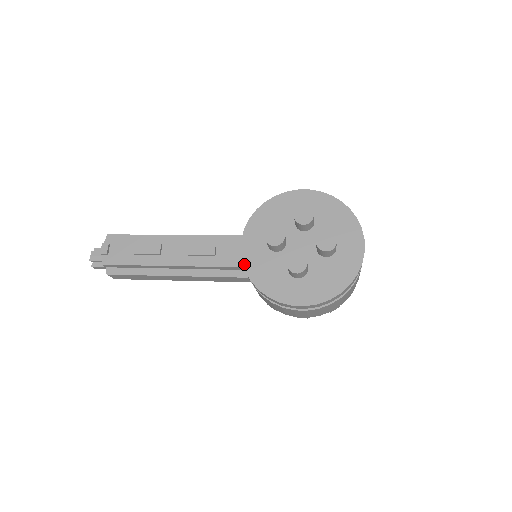
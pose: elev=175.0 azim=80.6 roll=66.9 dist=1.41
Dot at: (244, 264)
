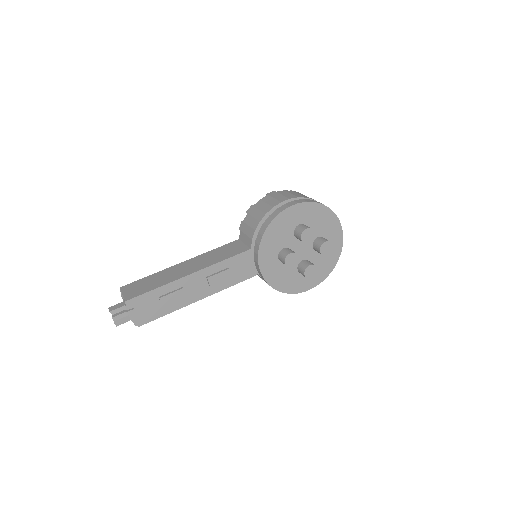
Dot at: (266, 281)
